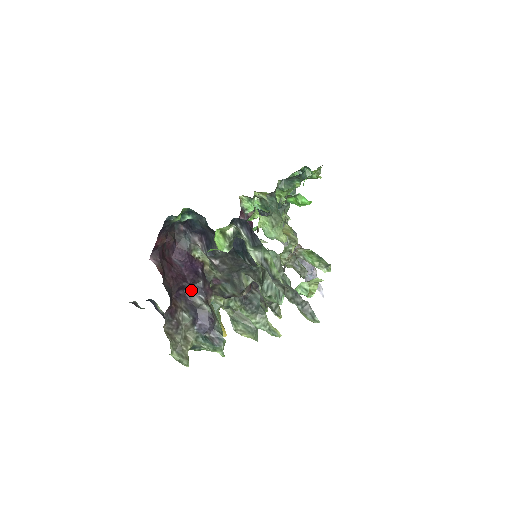
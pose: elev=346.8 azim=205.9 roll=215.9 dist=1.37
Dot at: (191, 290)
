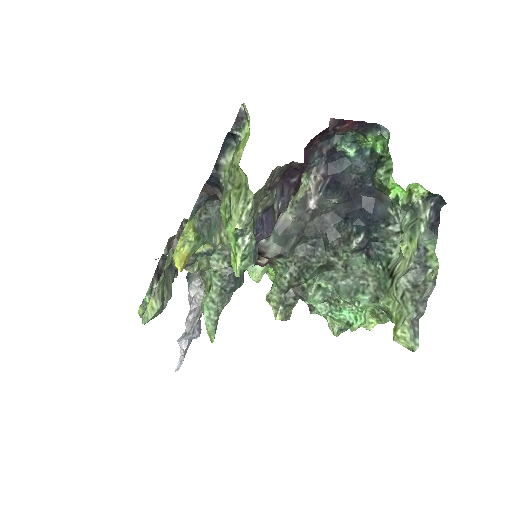
Dot at: (283, 189)
